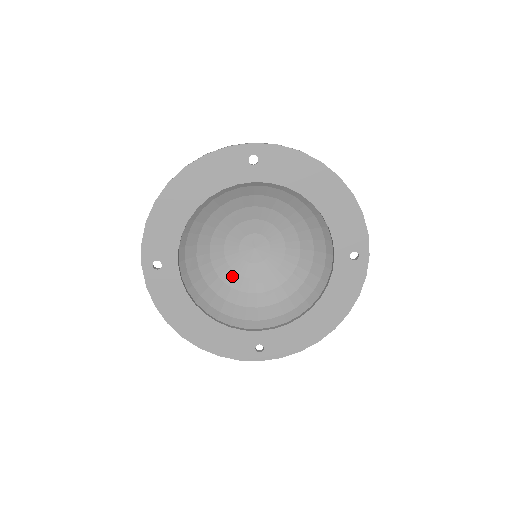
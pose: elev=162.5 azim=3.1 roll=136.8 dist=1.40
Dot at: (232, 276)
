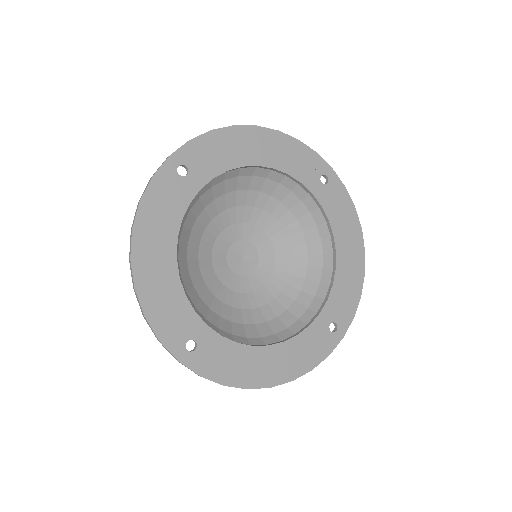
Dot at: (249, 298)
